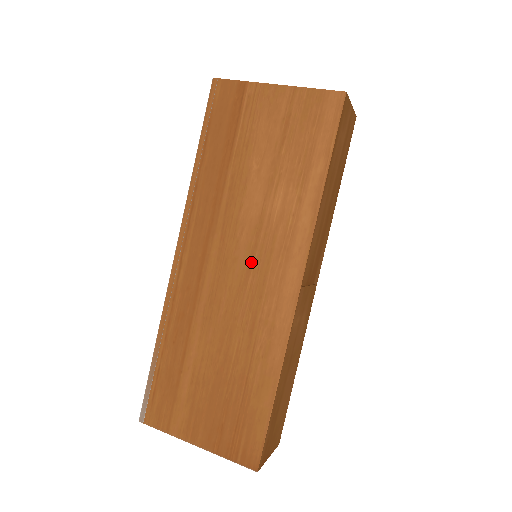
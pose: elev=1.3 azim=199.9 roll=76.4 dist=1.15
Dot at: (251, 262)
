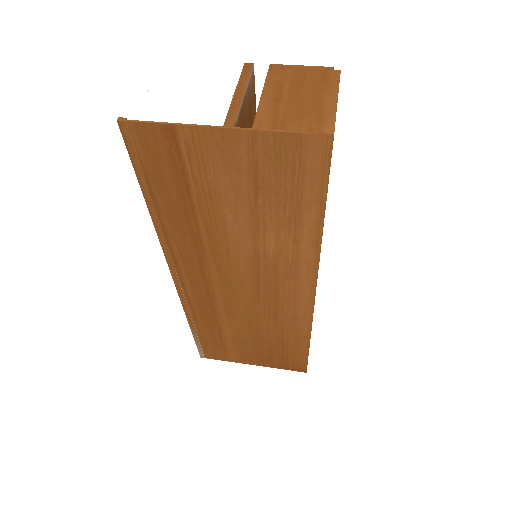
Dot at: (258, 283)
